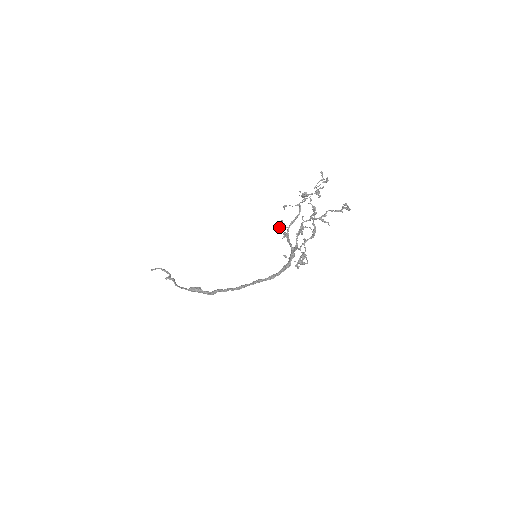
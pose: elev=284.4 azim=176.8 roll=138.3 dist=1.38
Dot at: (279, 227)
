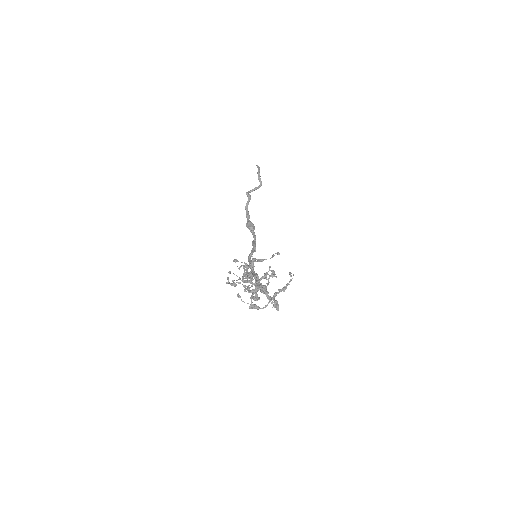
Dot at: occluded
